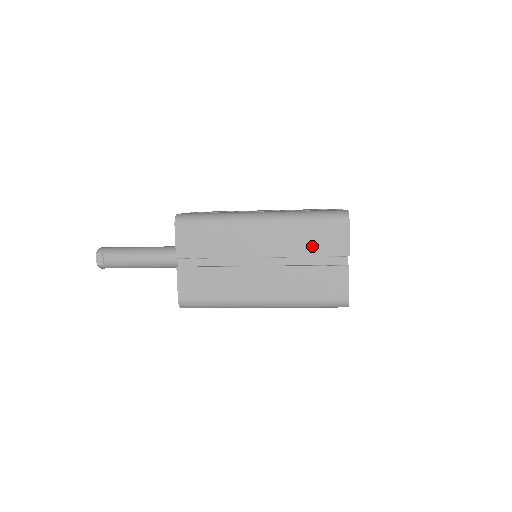
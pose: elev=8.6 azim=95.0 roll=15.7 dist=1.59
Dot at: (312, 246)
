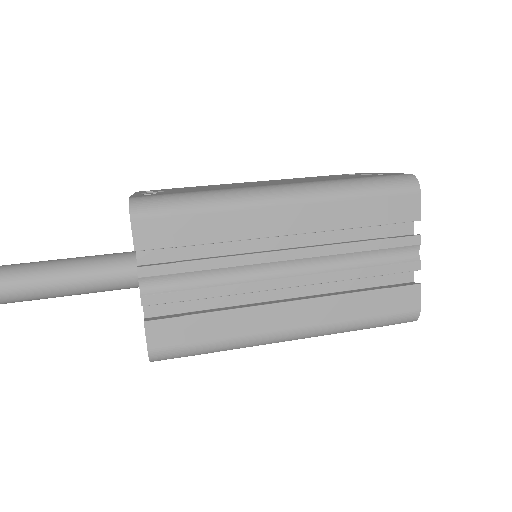
Dot at: occluded
